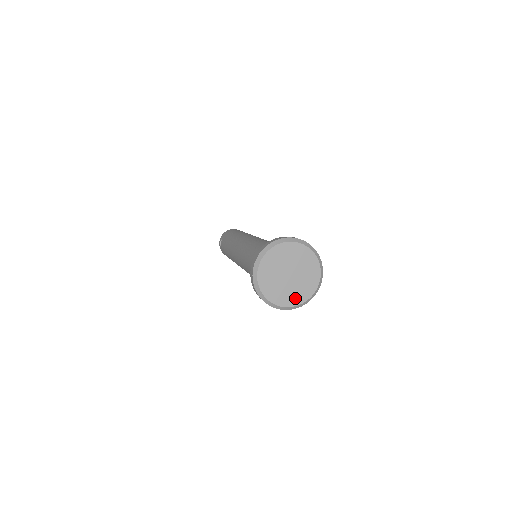
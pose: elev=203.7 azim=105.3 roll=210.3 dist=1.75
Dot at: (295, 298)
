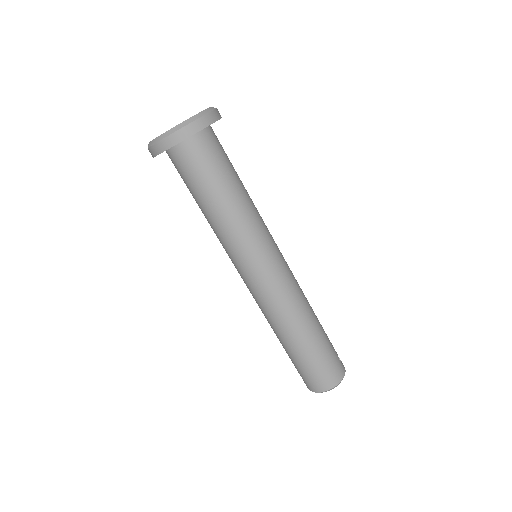
Dot at: occluded
